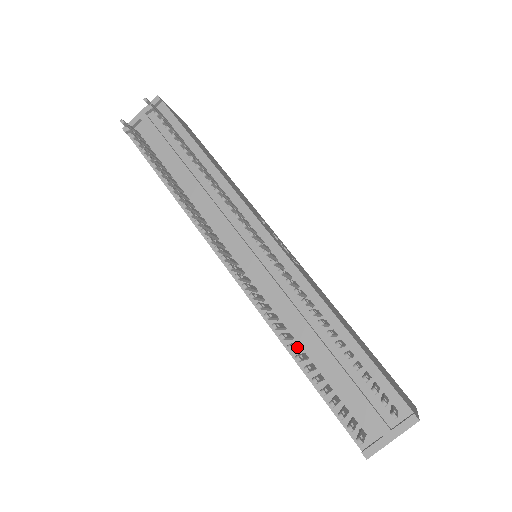
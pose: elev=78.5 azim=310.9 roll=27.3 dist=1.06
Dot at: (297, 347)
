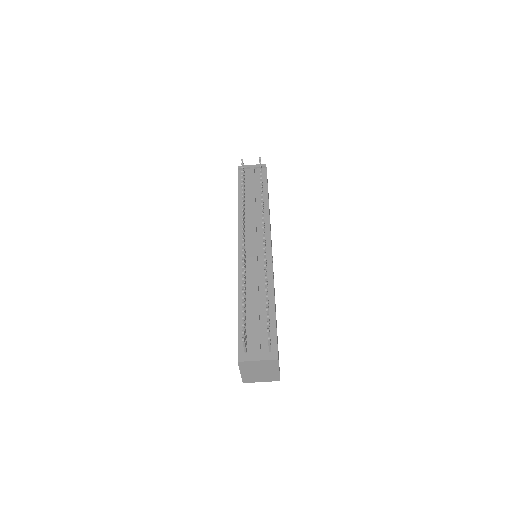
Dot at: (245, 293)
